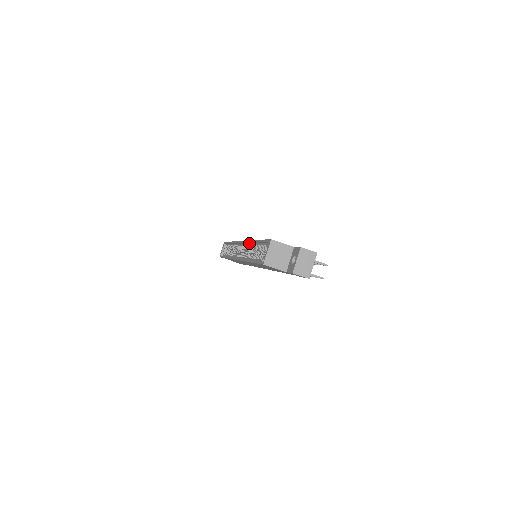
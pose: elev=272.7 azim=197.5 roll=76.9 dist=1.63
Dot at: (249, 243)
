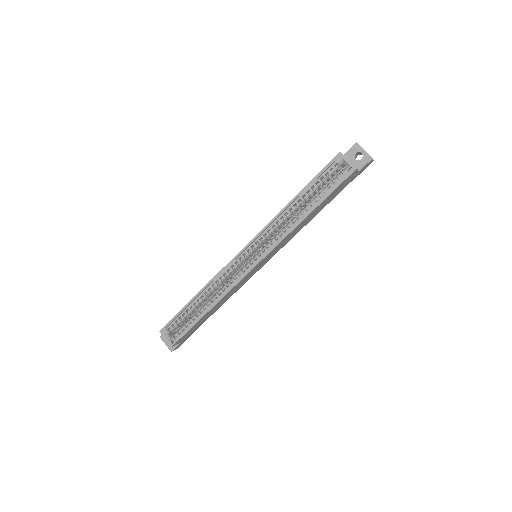
Dot at: (269, 226)
